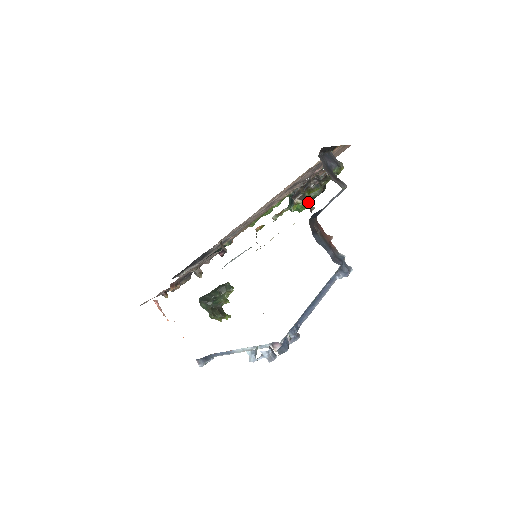
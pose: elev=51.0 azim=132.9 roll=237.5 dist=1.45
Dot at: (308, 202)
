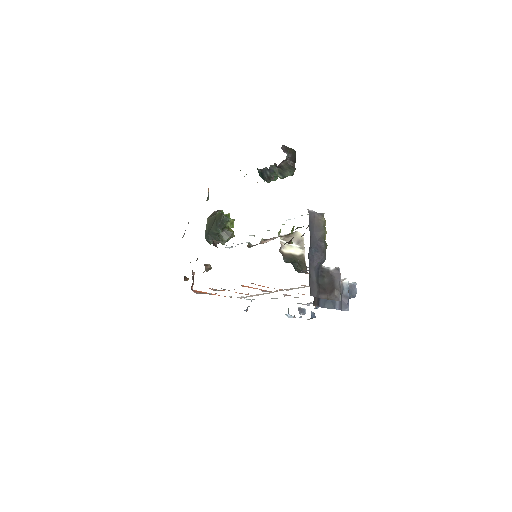
Dot at: occluded
